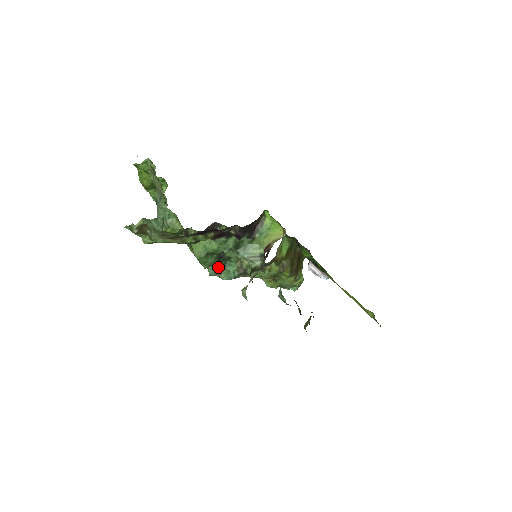
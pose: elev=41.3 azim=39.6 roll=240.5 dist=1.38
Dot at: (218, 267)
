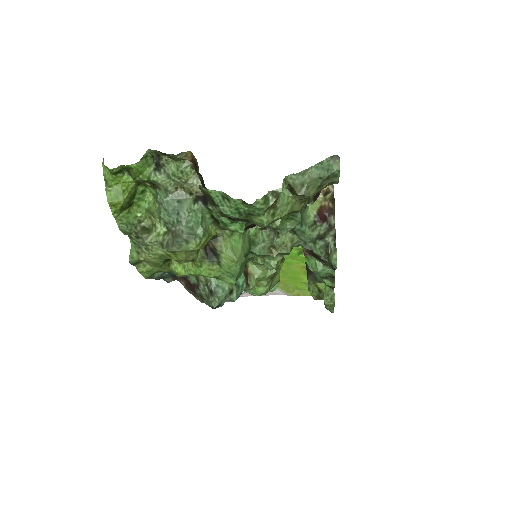
Dot at: (230, 285)
